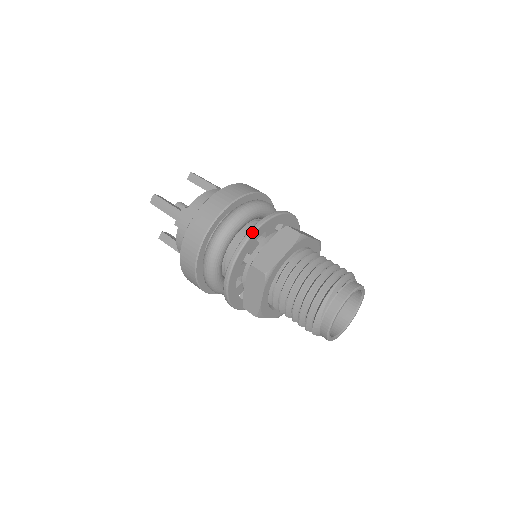
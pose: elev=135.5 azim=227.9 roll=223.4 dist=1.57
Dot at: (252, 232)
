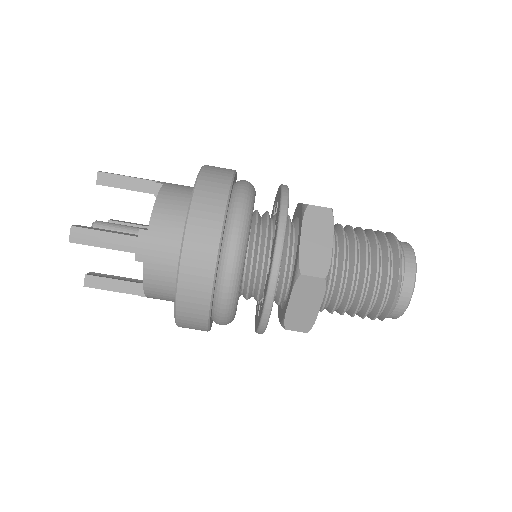
Dot at: (283, 231)
